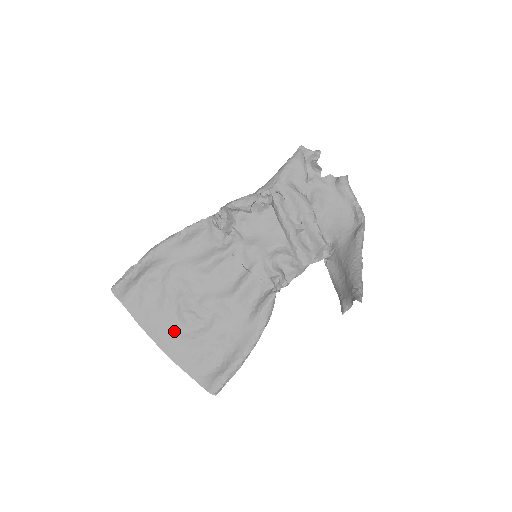
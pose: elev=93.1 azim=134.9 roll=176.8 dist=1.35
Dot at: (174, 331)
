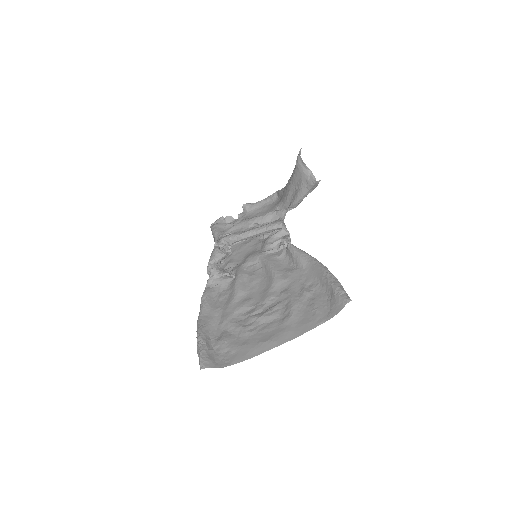
Dot at: (274, 329)
